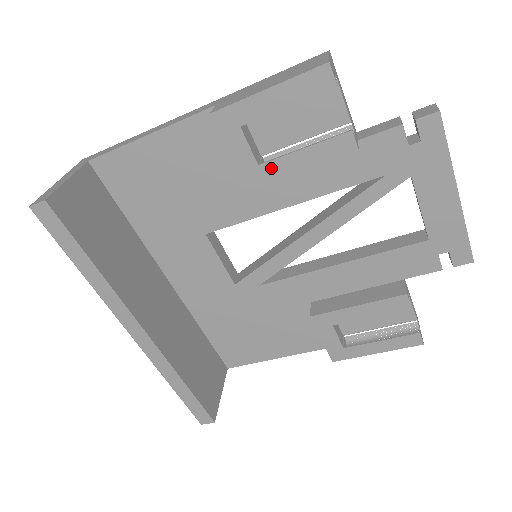
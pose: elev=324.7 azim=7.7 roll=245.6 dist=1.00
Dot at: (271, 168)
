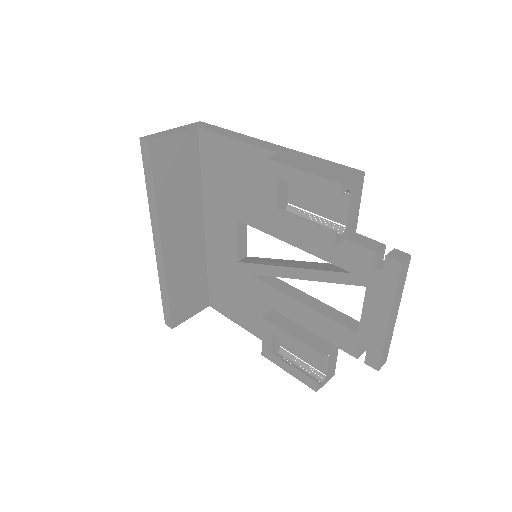
Dot at: (282, 215)
